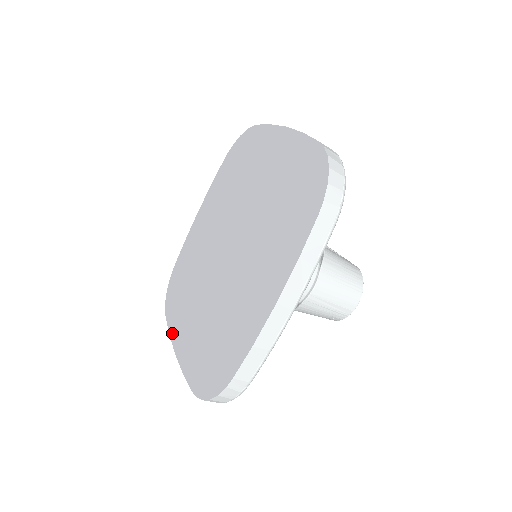
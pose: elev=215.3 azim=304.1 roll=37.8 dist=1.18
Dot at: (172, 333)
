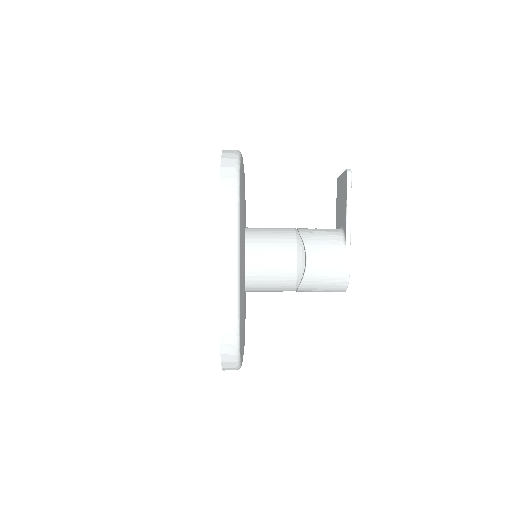
Dot at: occluded
